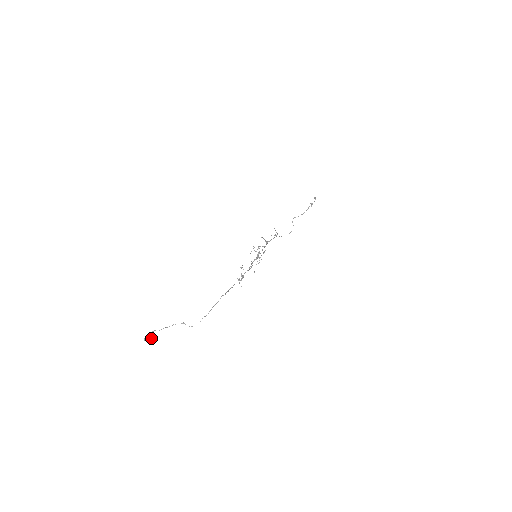
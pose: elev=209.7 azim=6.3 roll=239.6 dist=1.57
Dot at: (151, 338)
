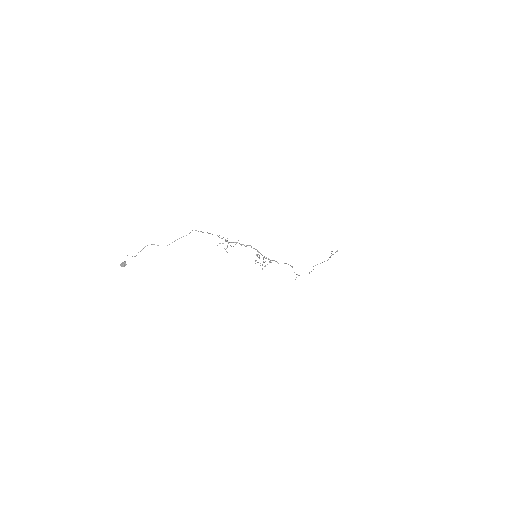
Dot at: occluded
